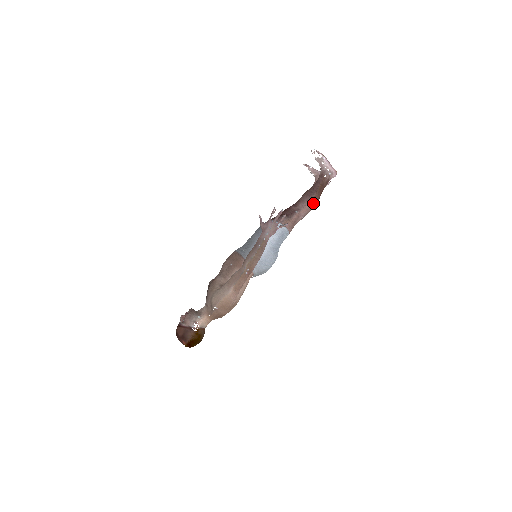
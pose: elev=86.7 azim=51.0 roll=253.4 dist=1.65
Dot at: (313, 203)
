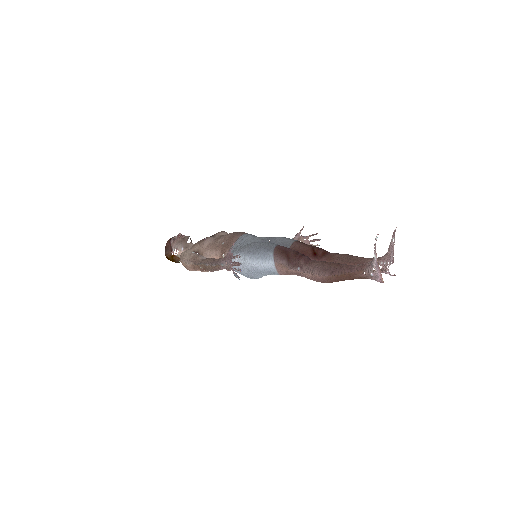
Dot at: (320, 279)
